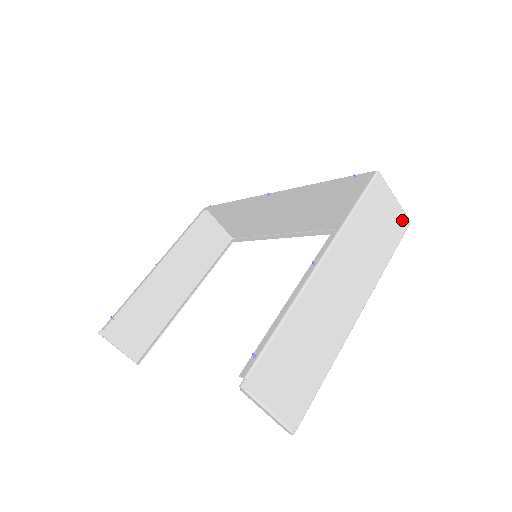
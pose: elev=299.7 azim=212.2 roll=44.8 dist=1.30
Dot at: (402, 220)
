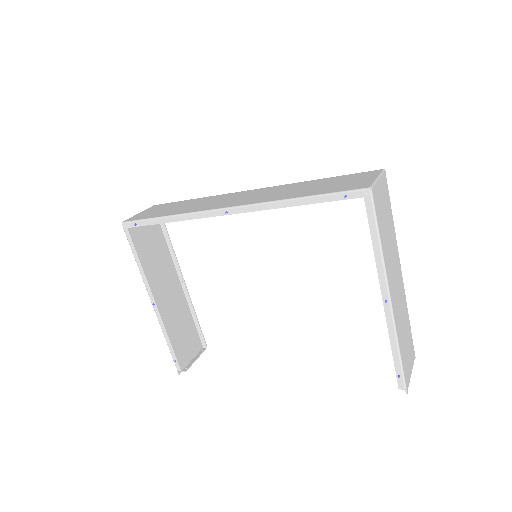
Dot at: (384, 181)
